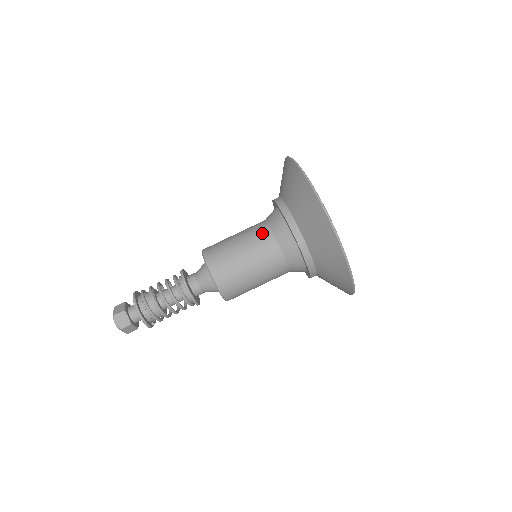
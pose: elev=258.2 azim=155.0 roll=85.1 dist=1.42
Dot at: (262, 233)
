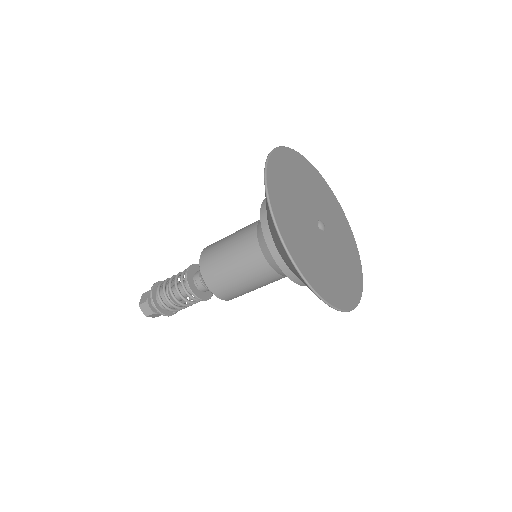
Dot at: (249, 241)
